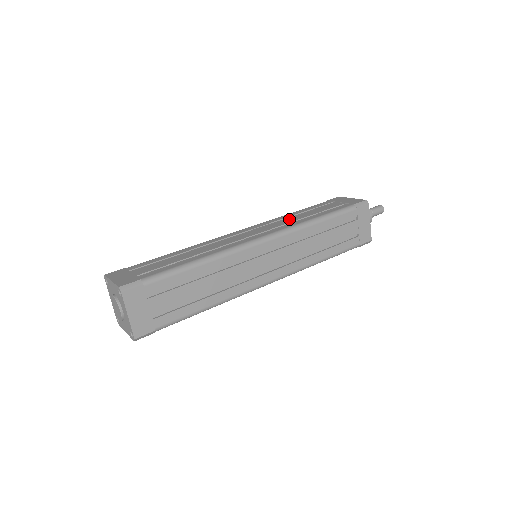
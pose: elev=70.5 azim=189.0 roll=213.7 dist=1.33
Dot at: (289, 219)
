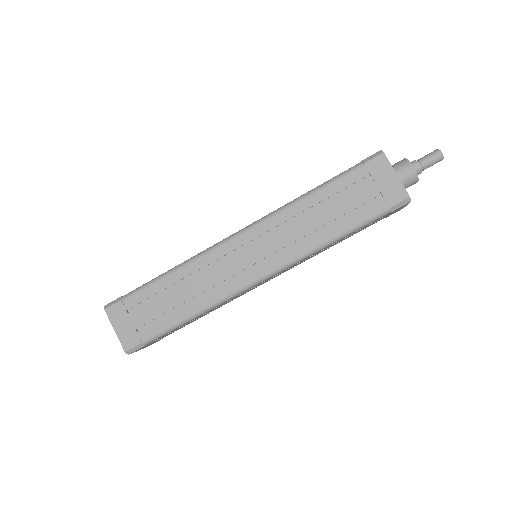
Dot at: occluded
